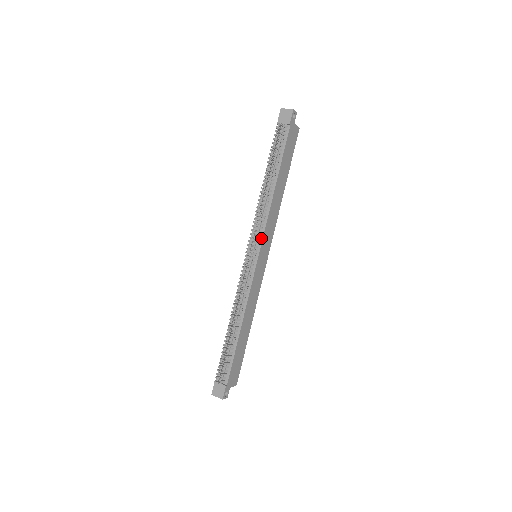
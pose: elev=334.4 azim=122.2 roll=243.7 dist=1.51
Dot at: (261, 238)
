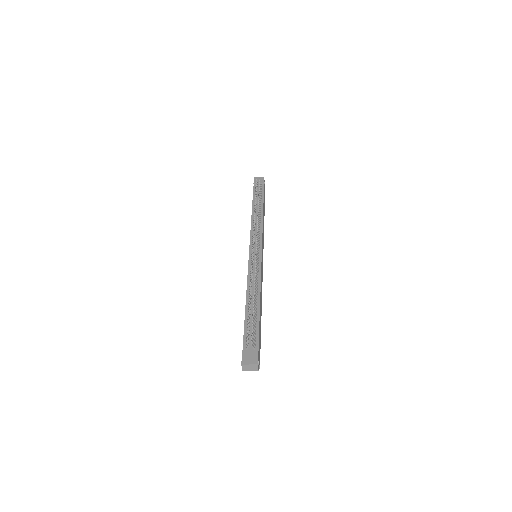
Dot at: (261, 239)
